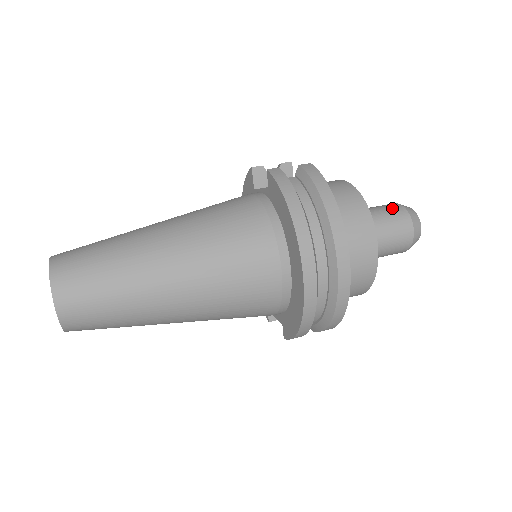
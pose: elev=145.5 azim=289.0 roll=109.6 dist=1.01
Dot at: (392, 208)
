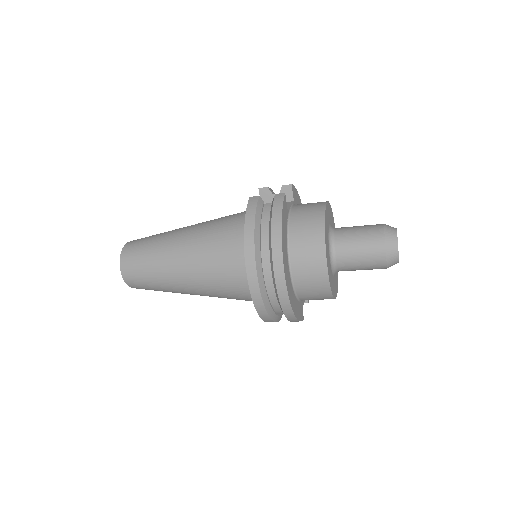
Dot at: (372, 230)
